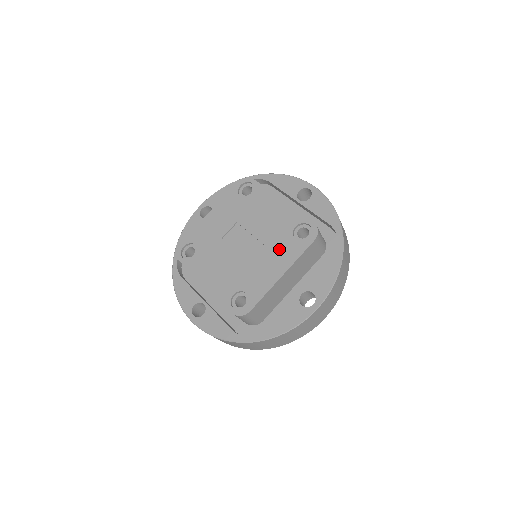
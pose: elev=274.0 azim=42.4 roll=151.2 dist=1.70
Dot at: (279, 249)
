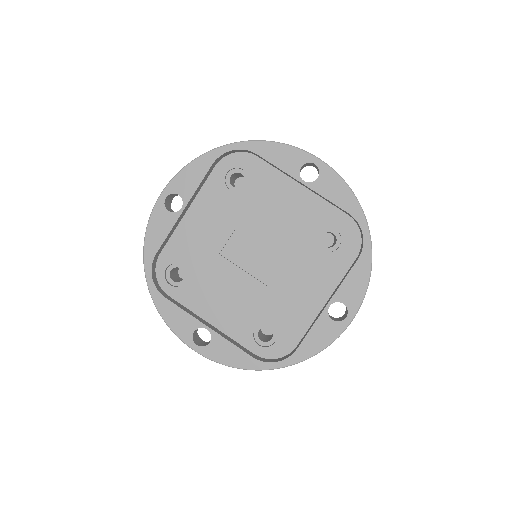
Dot at: (303, 265)
